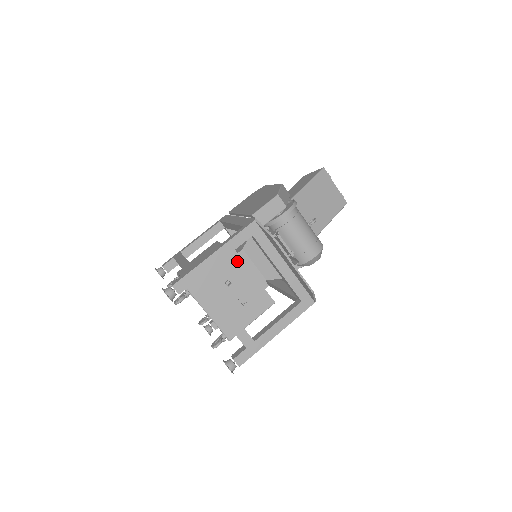
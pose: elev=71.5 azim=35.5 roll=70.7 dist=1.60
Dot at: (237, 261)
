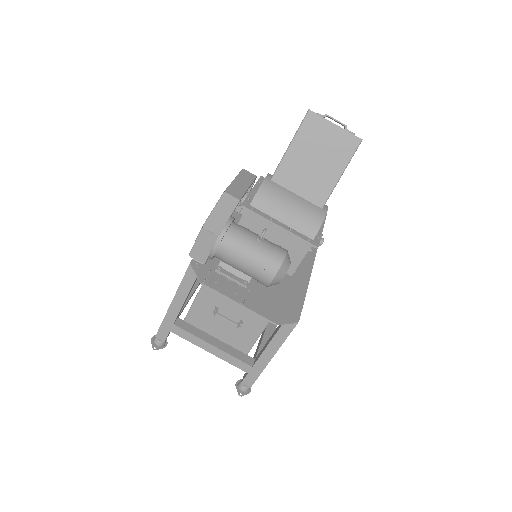
Dot at: occluded
